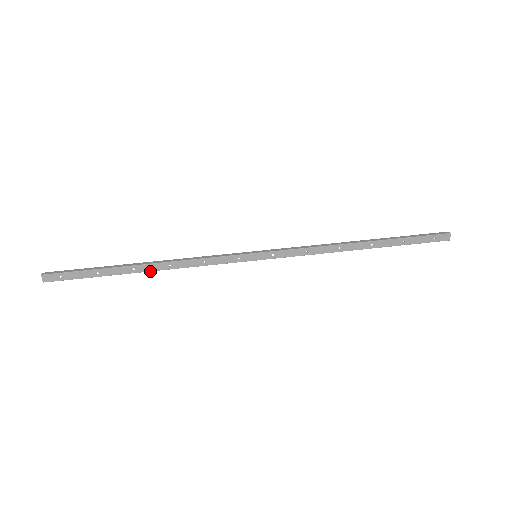
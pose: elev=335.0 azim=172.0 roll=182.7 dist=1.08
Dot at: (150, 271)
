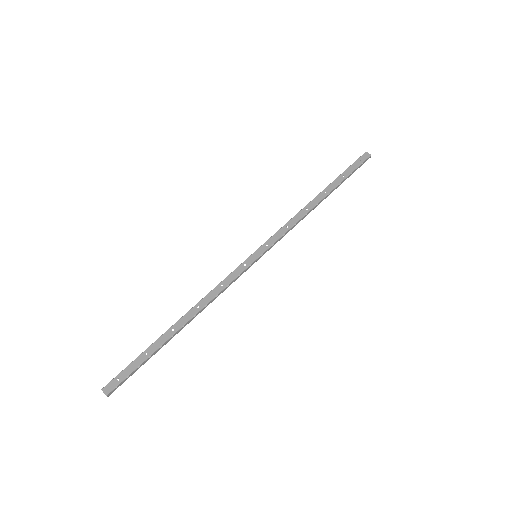
Dot at: (187, 322)
